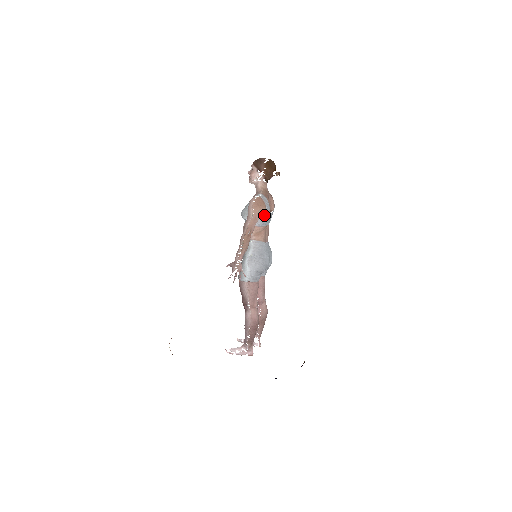
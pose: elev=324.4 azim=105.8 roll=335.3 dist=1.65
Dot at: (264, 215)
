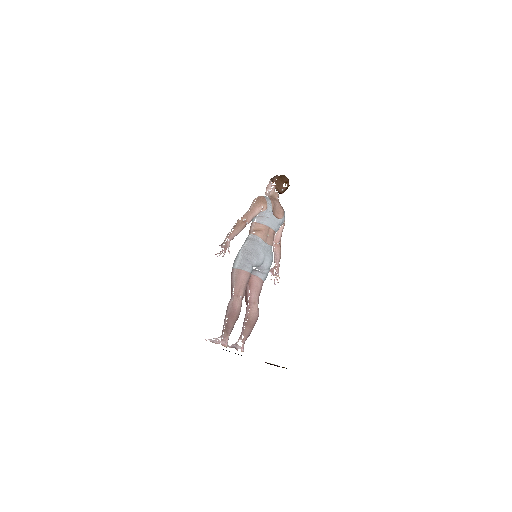
Dot at: (265, 213)
